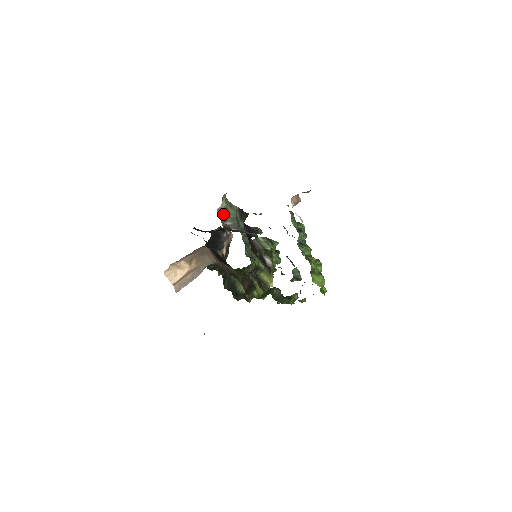
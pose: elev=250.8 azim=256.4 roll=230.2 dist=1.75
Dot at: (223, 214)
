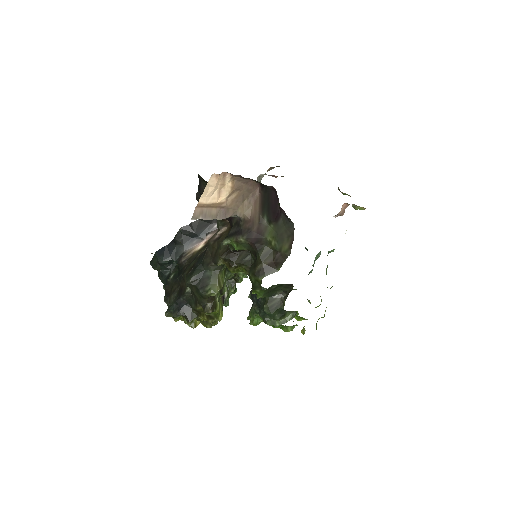
Dot at: occluded
